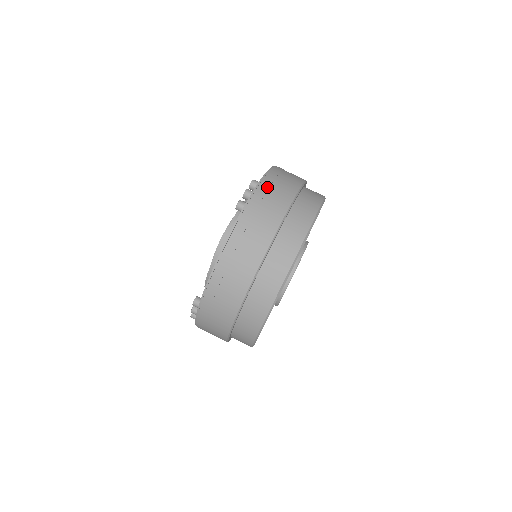
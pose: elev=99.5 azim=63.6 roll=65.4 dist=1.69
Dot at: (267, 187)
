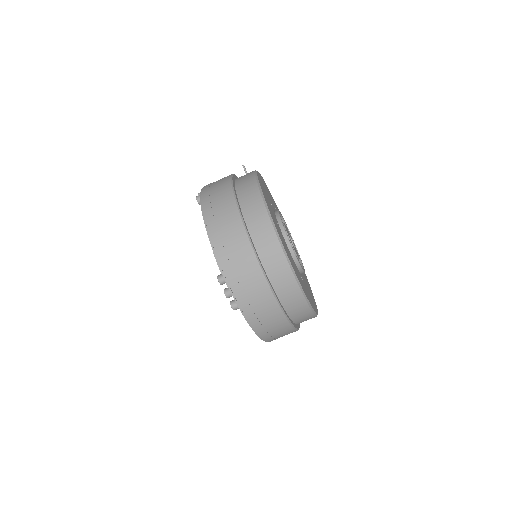
Dot at: (235, 280)
